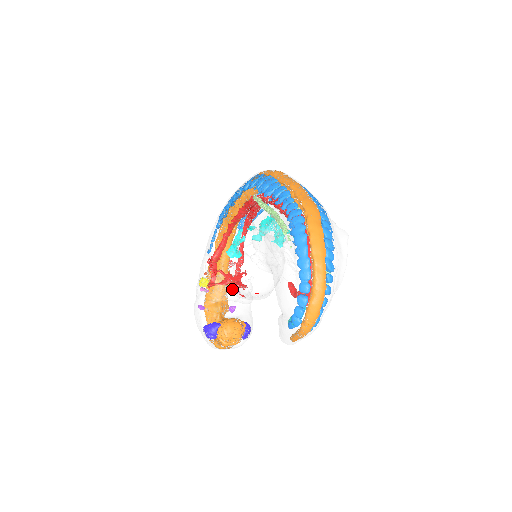
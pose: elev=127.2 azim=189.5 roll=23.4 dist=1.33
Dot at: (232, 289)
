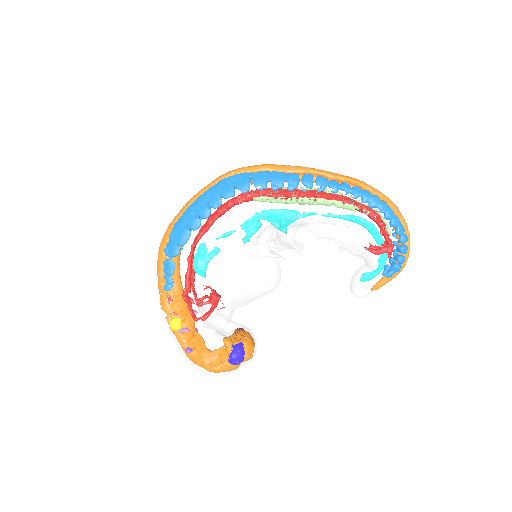
Dot at: (245, 301)
